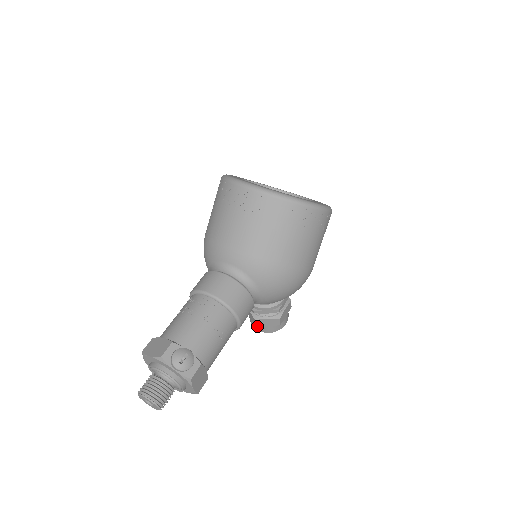
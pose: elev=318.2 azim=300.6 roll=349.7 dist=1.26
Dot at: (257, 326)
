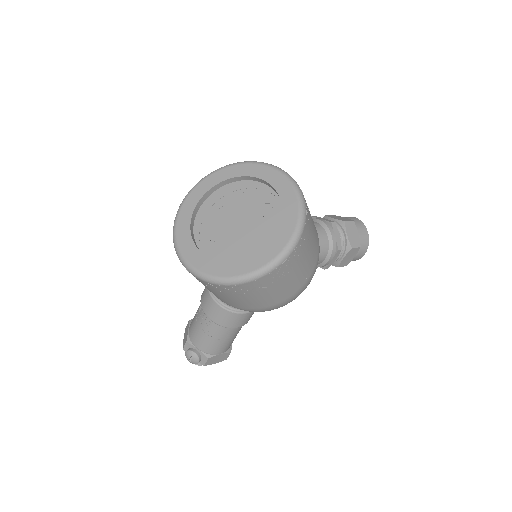
Dot at: occluded
